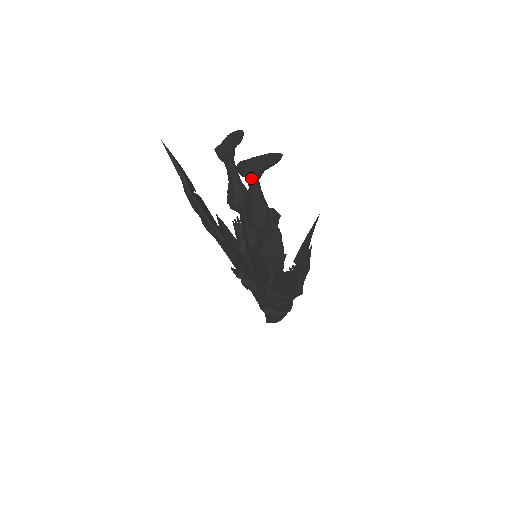
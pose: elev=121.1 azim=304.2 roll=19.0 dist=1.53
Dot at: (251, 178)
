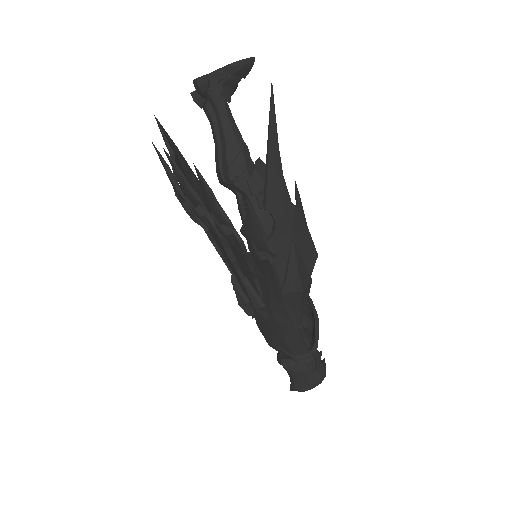
Dot at: (213, 97)
